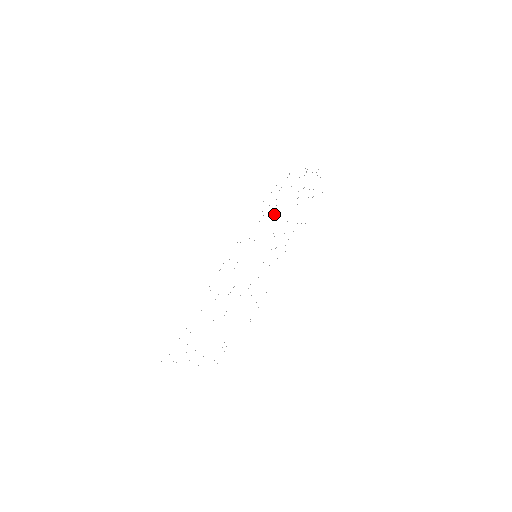
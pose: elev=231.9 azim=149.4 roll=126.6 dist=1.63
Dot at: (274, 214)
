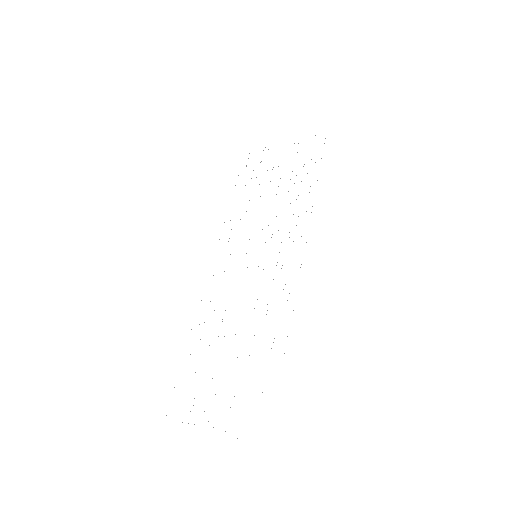
Dot at: occluded
